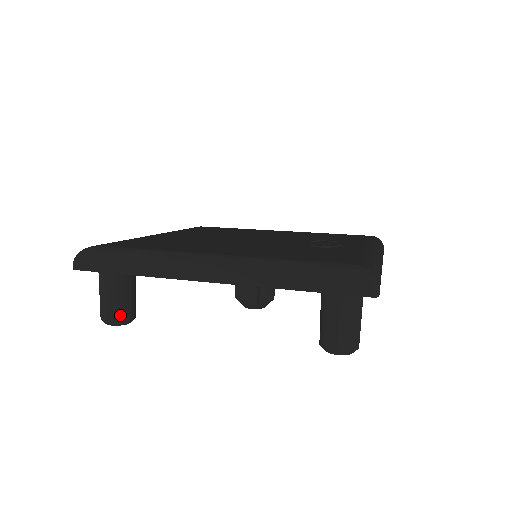
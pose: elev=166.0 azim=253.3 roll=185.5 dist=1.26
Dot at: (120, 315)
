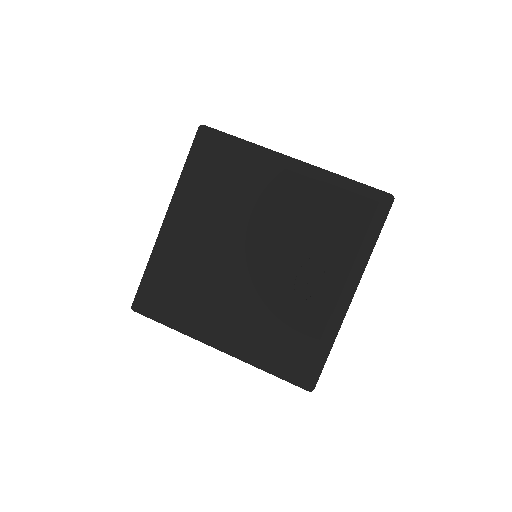
Dot at: occluded
